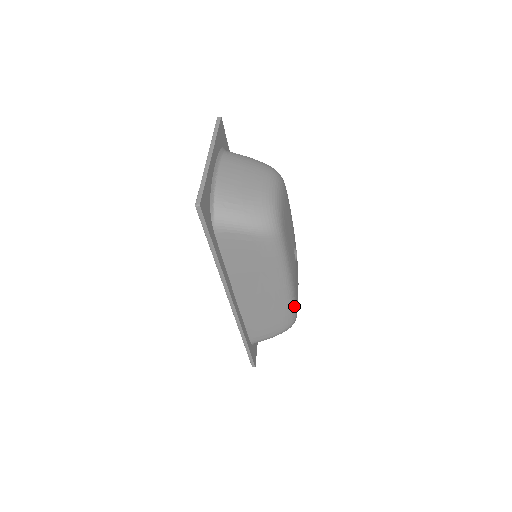
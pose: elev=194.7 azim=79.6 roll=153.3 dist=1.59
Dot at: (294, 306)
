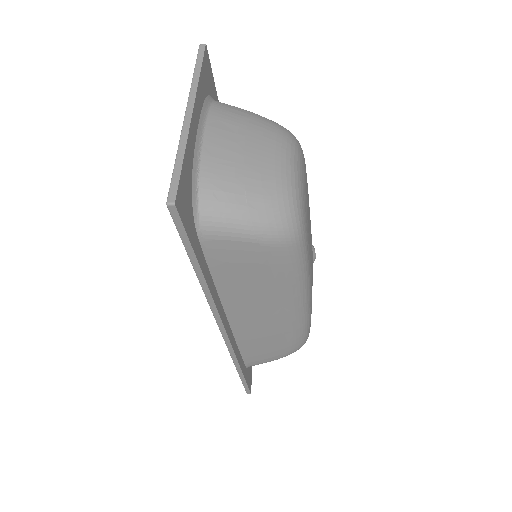
Dot at: (309, 325)
